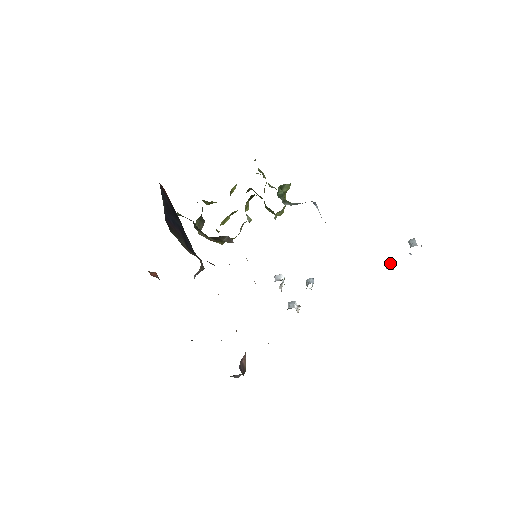
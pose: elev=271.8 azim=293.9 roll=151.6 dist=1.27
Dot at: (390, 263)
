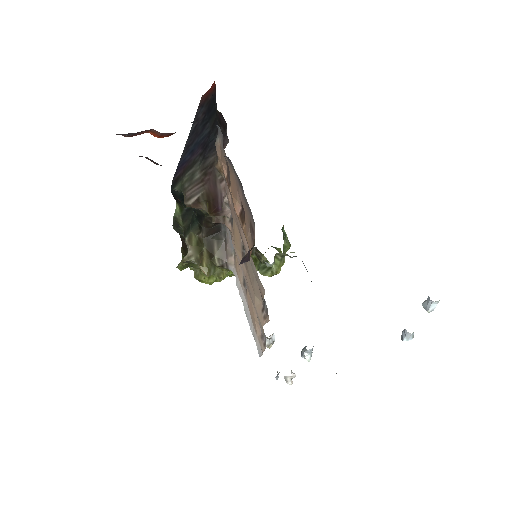
Dot at: occluded
